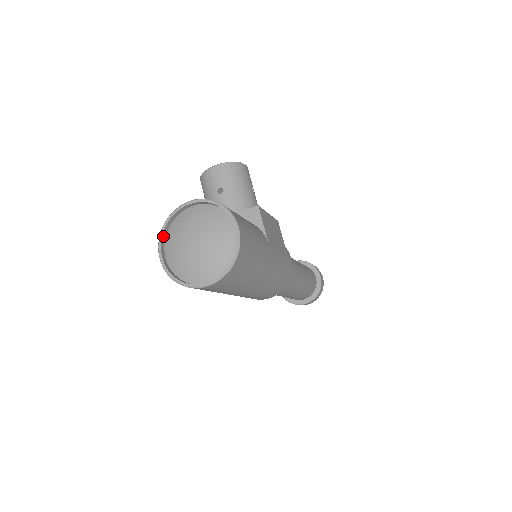
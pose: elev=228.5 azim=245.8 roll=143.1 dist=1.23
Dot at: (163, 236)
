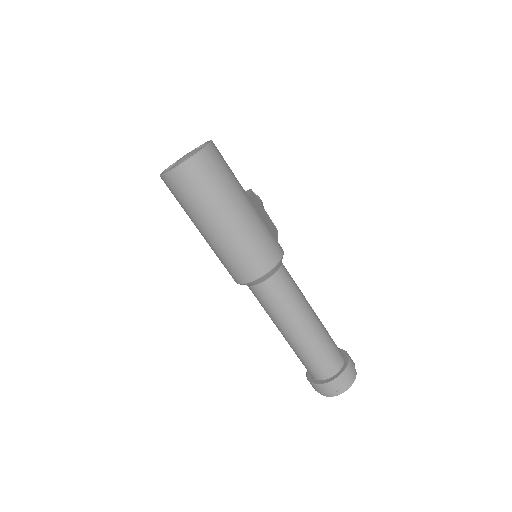
Dot at: occluded
